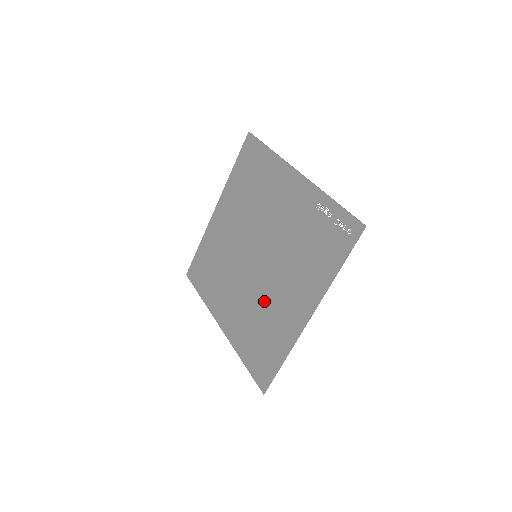
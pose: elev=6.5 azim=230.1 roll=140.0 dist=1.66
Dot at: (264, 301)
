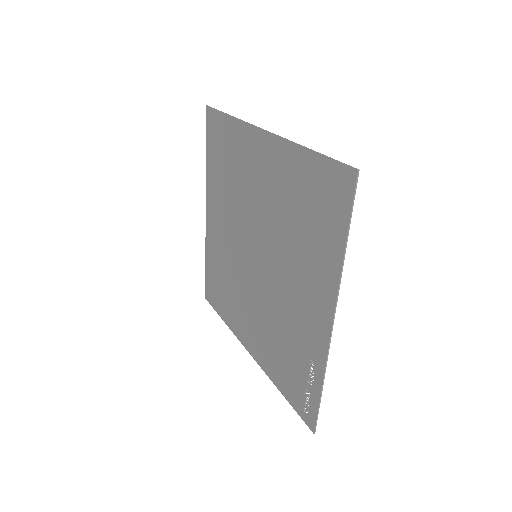
Dot at: (238, 284)
